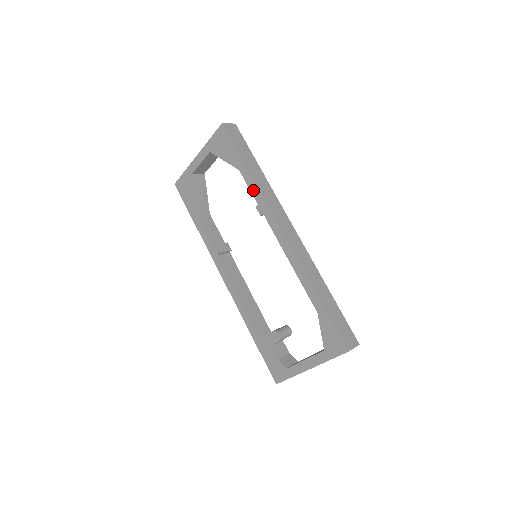
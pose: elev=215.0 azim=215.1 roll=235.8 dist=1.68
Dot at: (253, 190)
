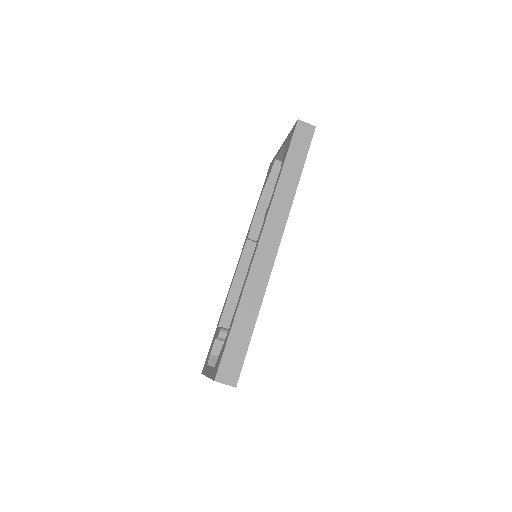
Dot at: (273, 192)
